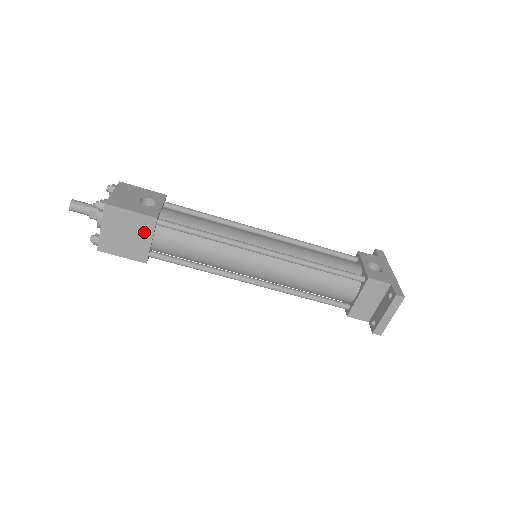
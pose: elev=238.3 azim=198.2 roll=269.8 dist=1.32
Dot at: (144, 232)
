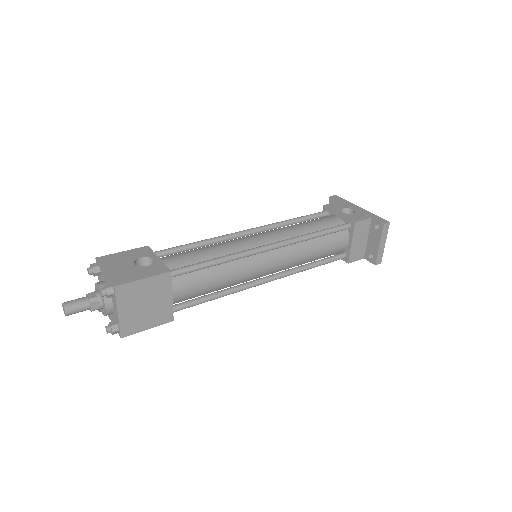
Dot at: (162, 292)
